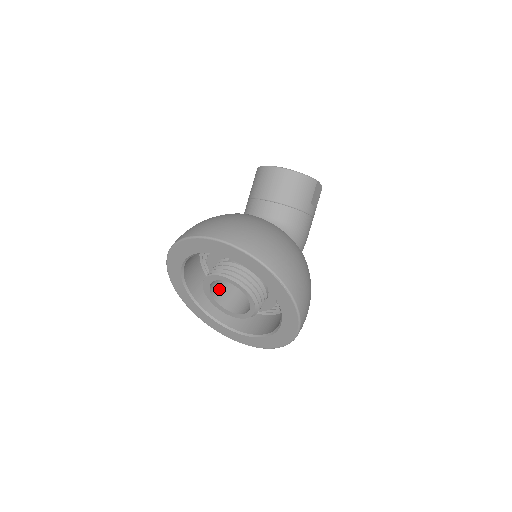
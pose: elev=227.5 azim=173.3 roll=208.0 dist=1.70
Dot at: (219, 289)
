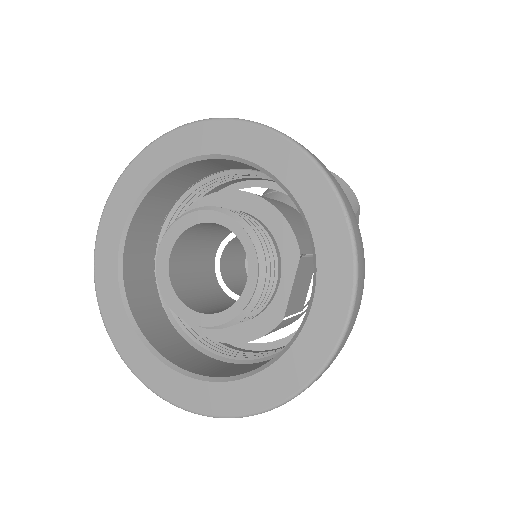
Dot at: (182, 271)
